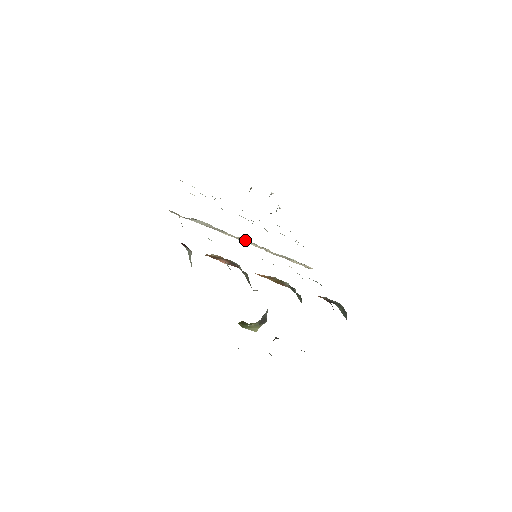
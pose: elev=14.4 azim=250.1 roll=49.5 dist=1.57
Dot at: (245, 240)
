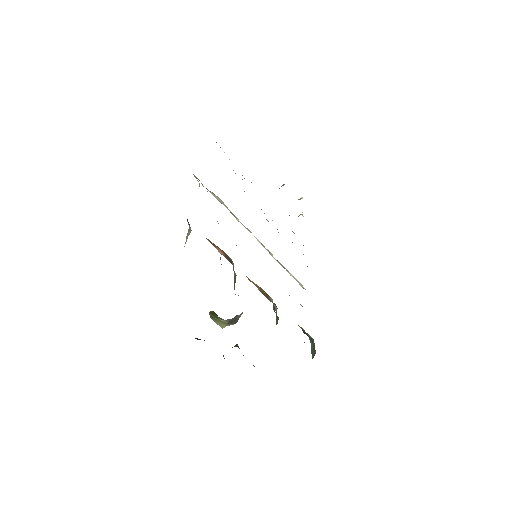
Dot at: occluded
